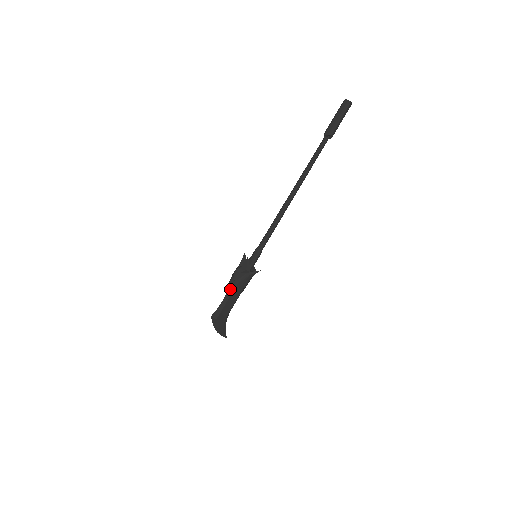
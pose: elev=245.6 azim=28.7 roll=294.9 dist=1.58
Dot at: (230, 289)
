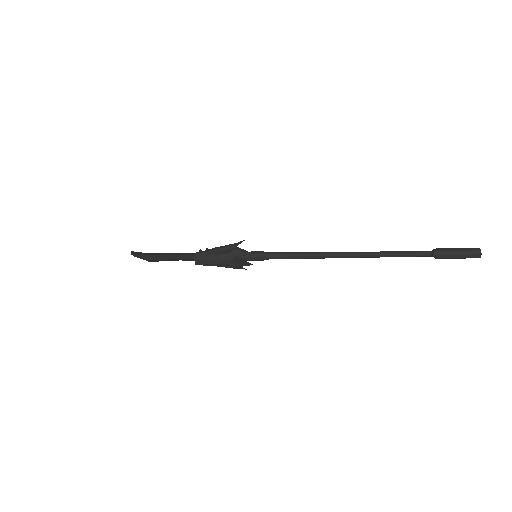
Dot at: (201, 264)
